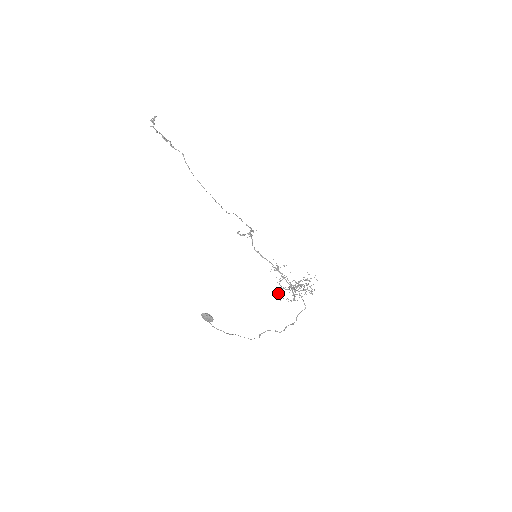
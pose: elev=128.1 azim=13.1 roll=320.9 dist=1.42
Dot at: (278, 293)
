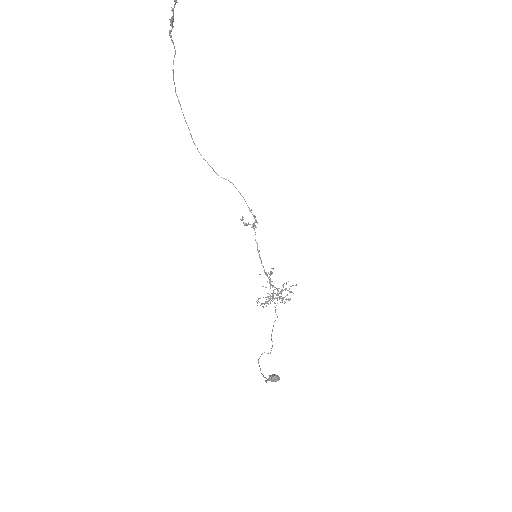
Dot at: occluded
